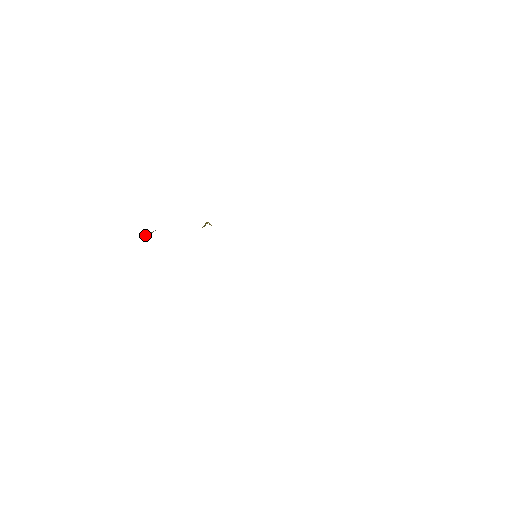
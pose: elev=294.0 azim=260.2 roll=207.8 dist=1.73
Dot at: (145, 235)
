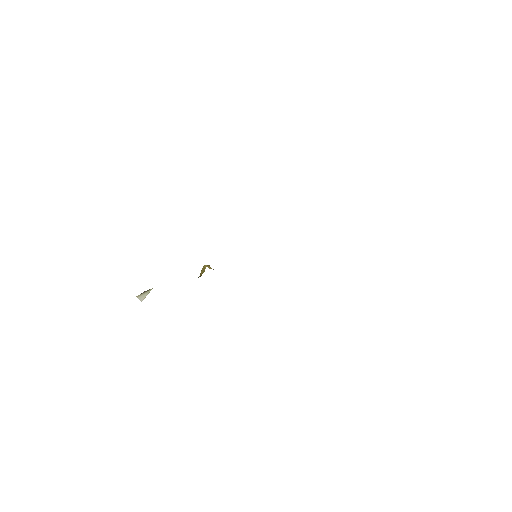
Dot at: occluded
